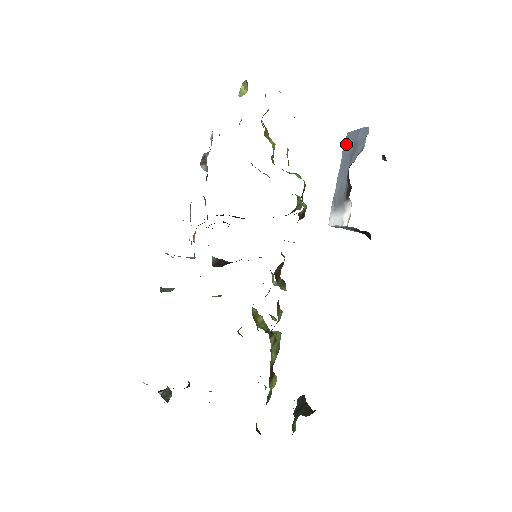
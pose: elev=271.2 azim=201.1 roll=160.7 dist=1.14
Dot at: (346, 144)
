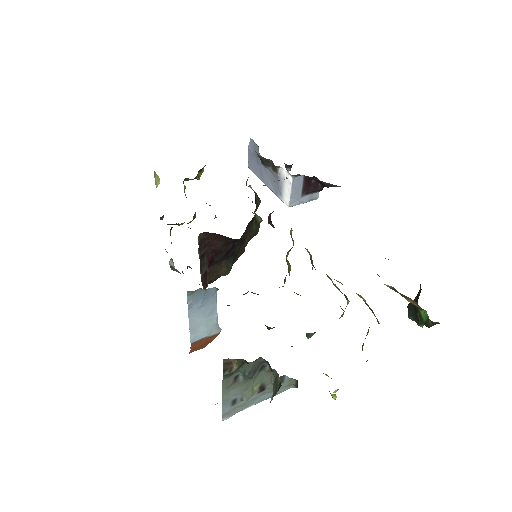
Dot at: (252, 169)
